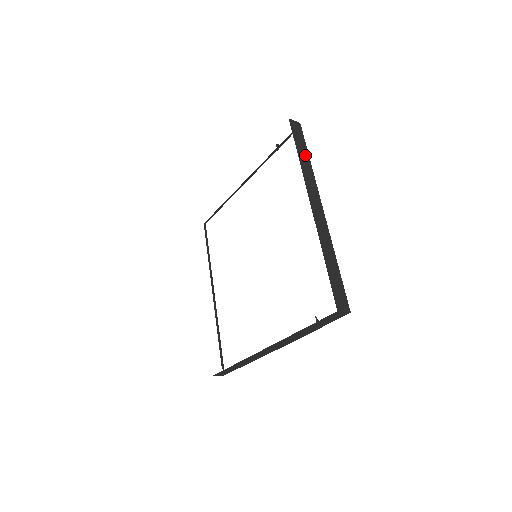
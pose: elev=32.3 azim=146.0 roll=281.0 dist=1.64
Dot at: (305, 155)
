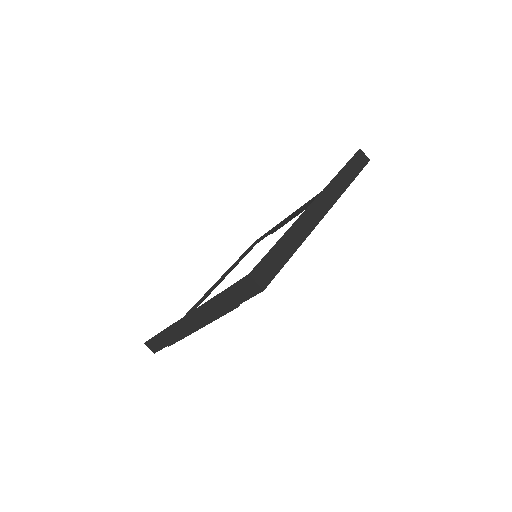
Dot at: (350, 176)
